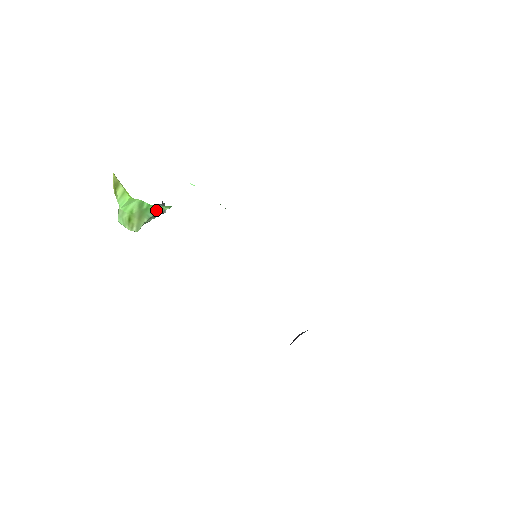
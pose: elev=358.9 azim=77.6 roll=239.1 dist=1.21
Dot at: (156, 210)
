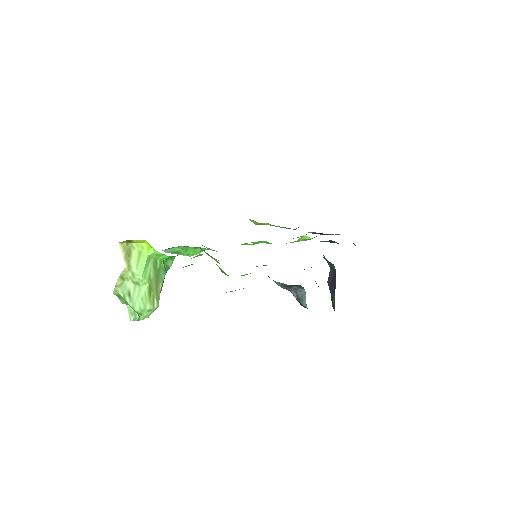
Dot at: (165, 269)
